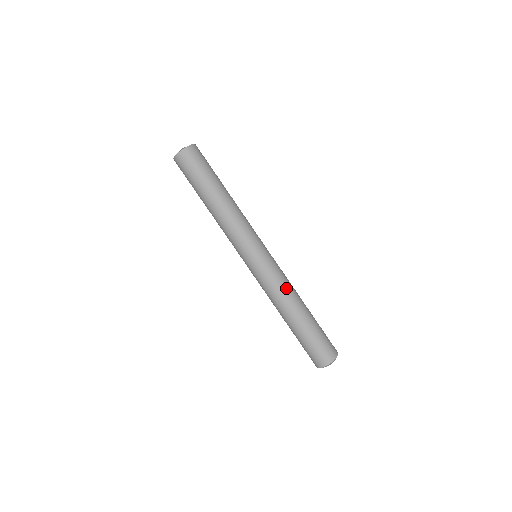
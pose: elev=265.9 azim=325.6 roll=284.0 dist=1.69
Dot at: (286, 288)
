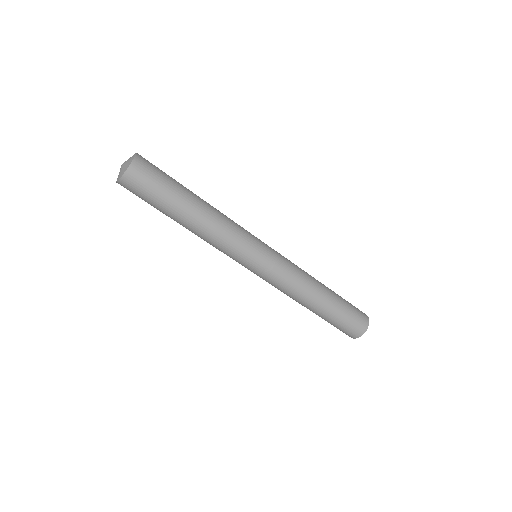
Dot at: (302, 278)
